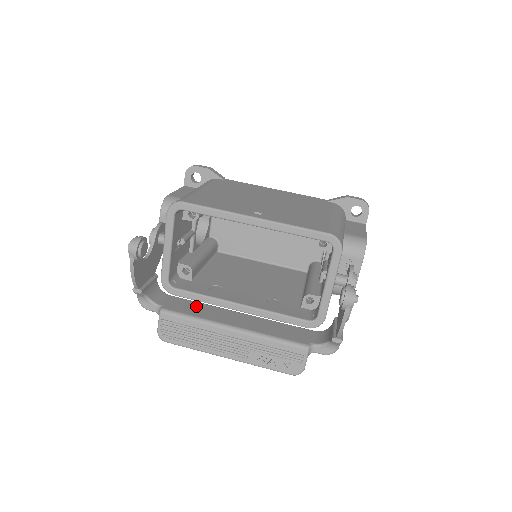
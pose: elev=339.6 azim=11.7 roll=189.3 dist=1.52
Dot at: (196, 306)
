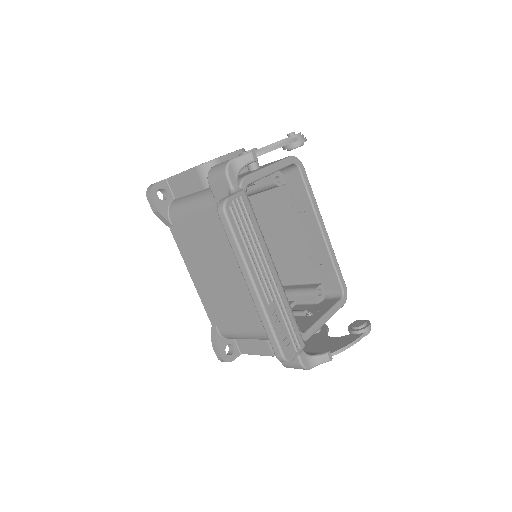
Dot at: occluded
